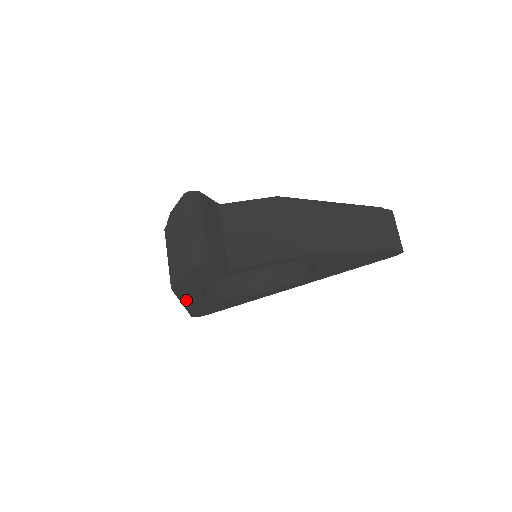
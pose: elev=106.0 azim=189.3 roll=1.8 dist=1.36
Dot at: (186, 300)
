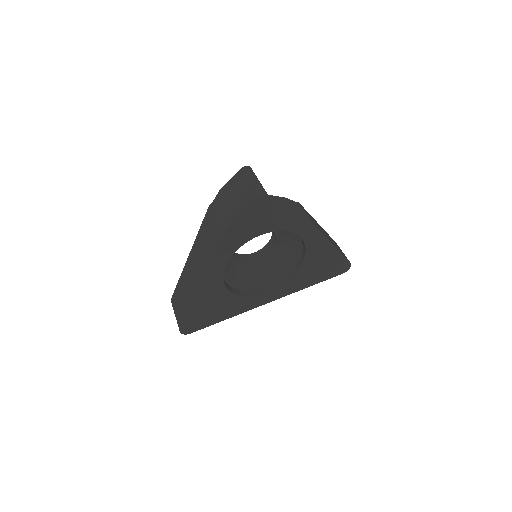
Dot at: (209, 274)
